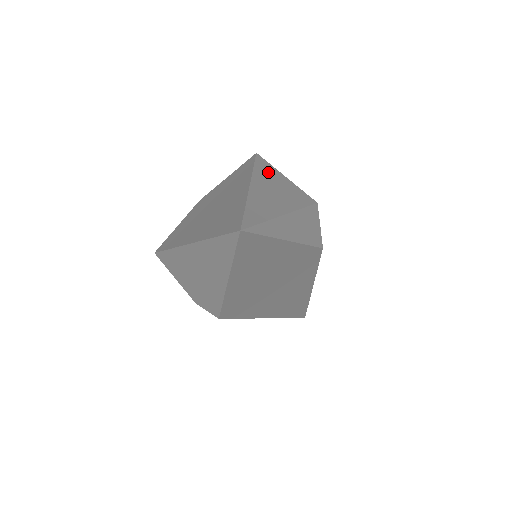
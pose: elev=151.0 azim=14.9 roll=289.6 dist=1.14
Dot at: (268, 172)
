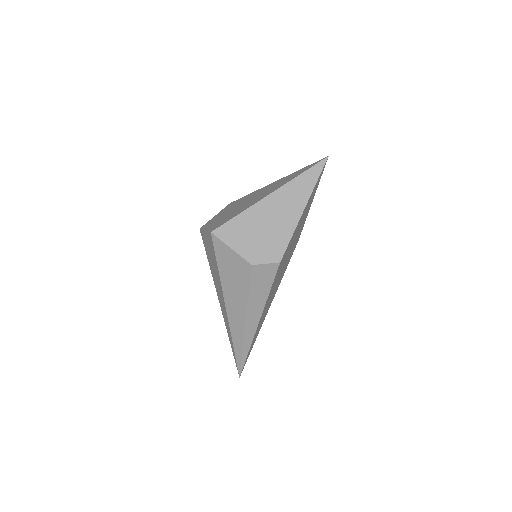
Dot at: occluded
